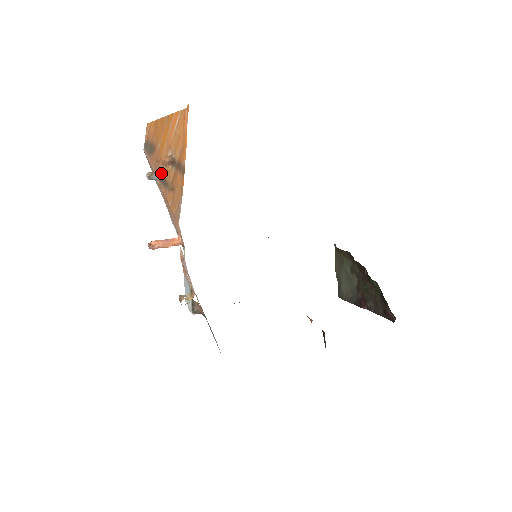
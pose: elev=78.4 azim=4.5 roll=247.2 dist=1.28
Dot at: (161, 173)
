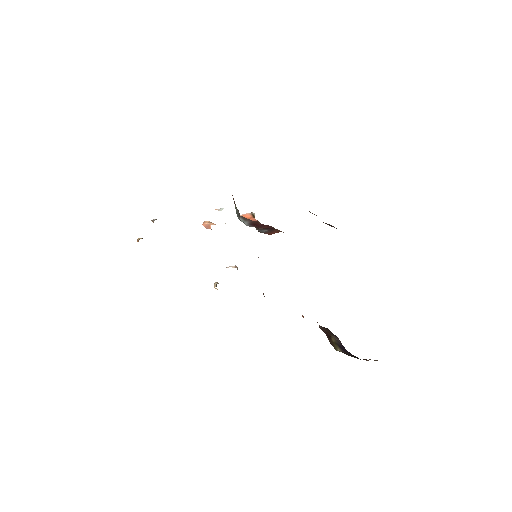
Dot at: occluded
